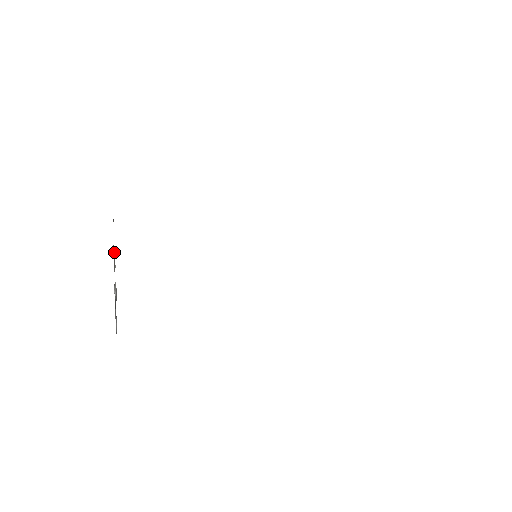
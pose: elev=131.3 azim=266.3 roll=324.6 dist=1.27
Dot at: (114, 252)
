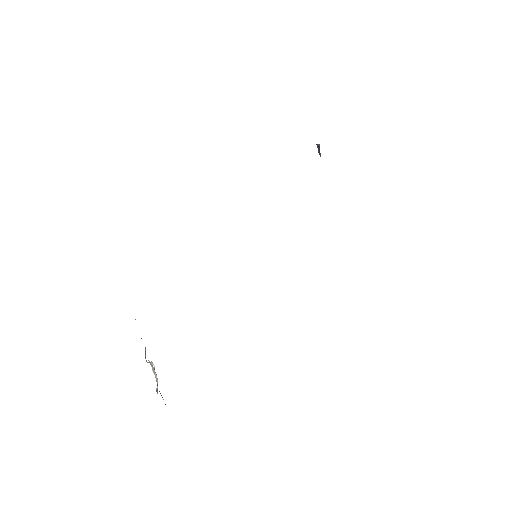
Dot at: occluded
